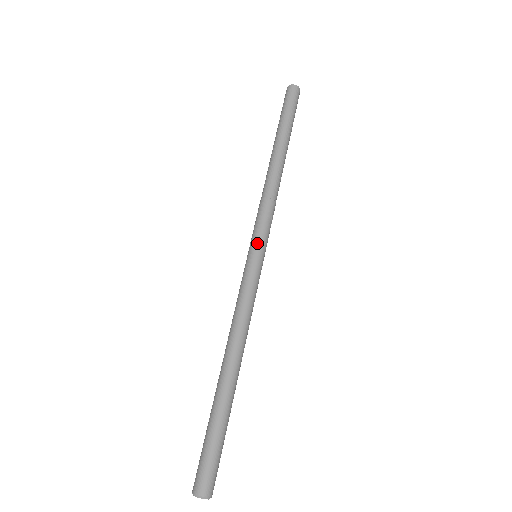
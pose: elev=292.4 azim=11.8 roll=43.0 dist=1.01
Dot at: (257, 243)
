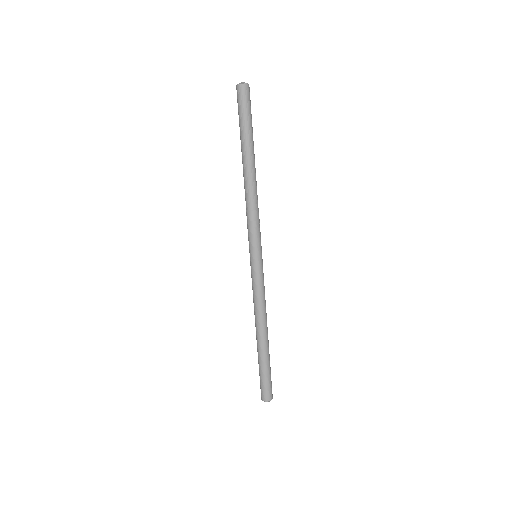
Dot at: (256, 250)
